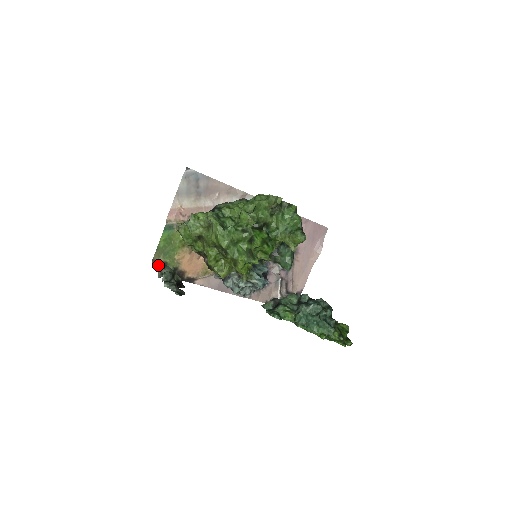
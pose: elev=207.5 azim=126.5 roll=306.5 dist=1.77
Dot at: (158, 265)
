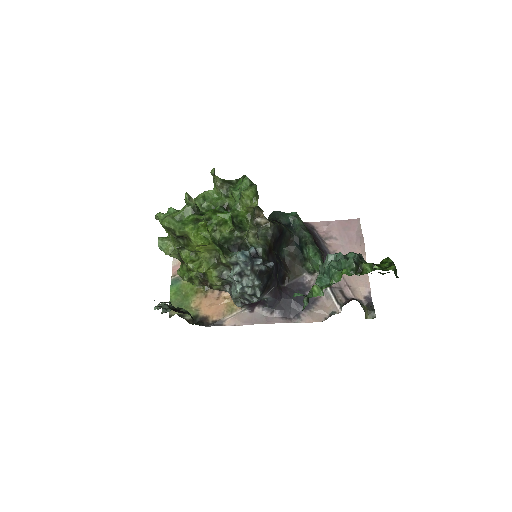
Dot at: occluded
